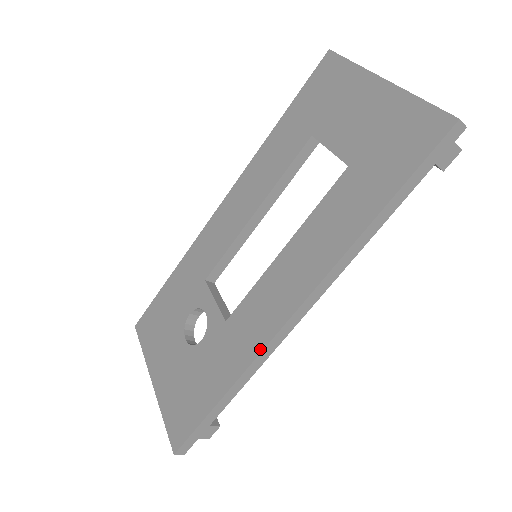
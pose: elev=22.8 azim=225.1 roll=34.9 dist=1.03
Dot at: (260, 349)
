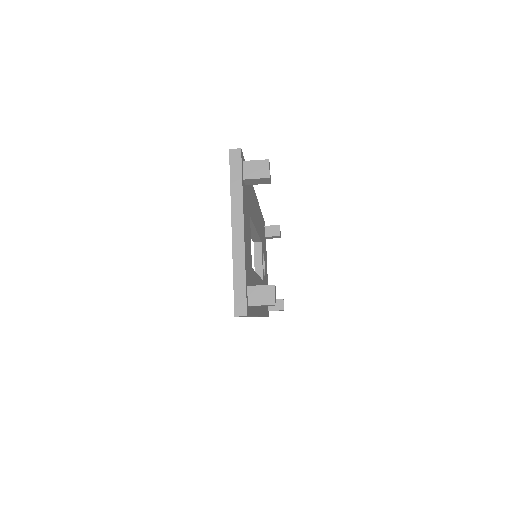
Dot at: occluded
